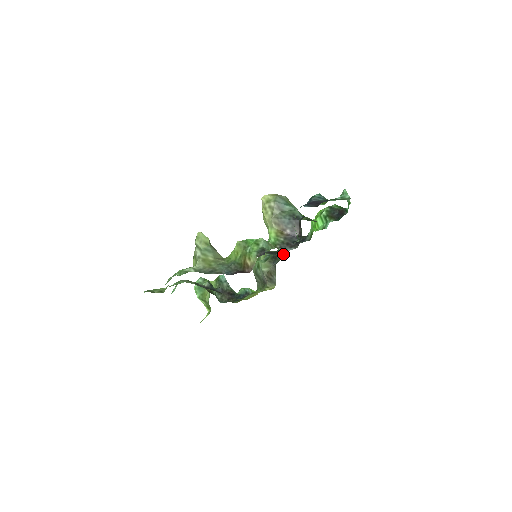
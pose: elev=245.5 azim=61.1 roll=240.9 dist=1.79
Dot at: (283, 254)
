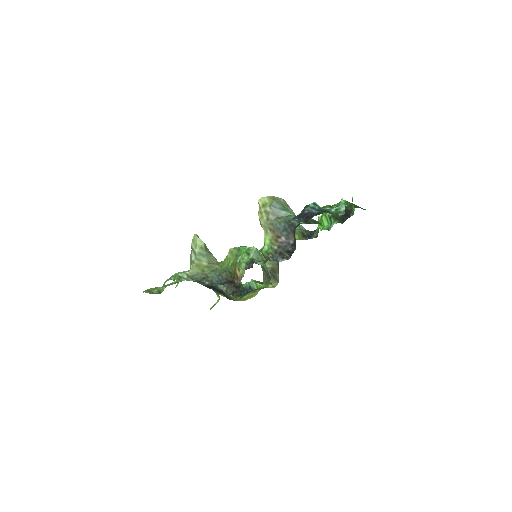
Dot at: occluded
